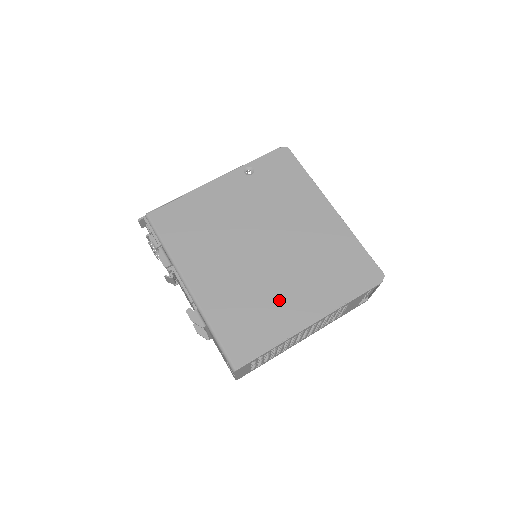
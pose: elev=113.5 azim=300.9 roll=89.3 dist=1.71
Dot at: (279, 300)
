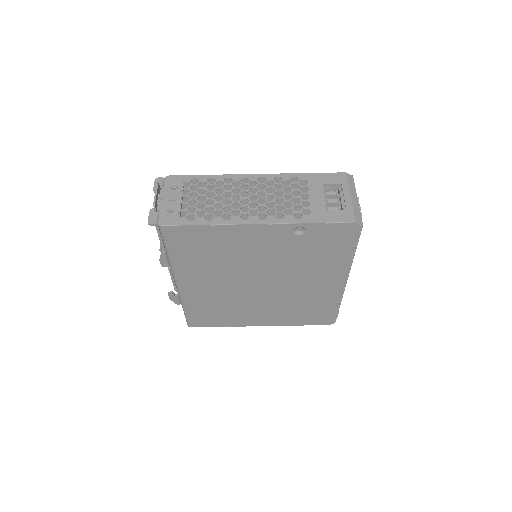
Dot at: (247, 312)
